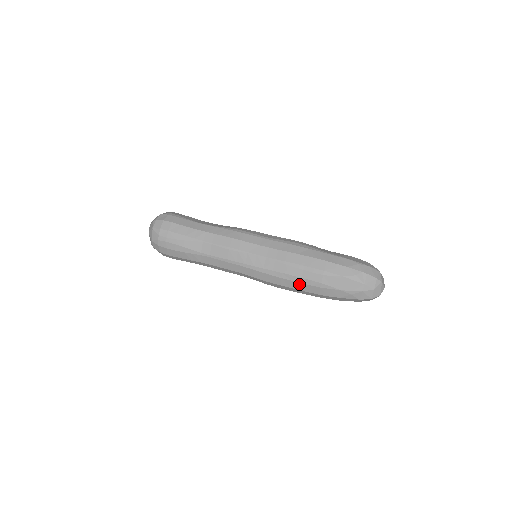
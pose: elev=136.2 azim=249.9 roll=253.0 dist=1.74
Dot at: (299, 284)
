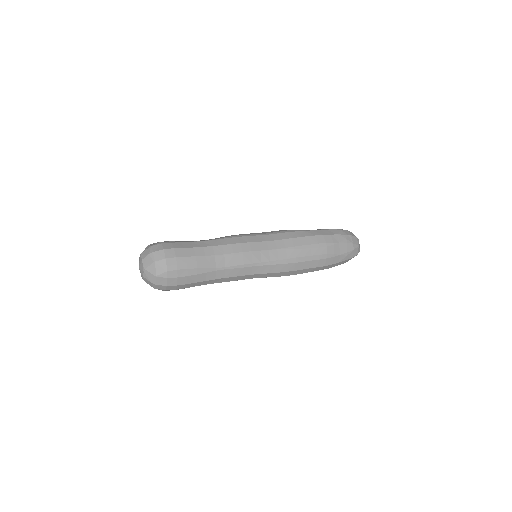
Dot at: (310, 263)
